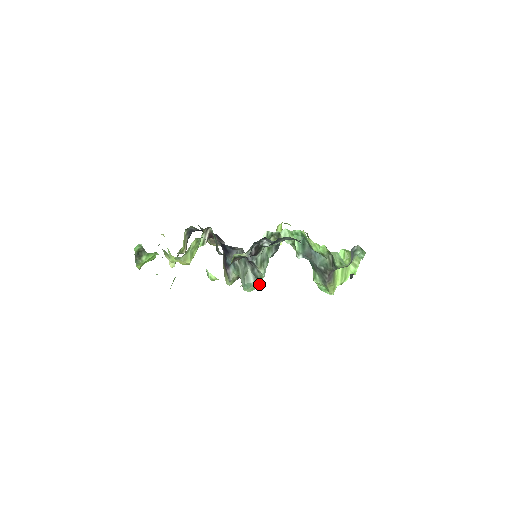
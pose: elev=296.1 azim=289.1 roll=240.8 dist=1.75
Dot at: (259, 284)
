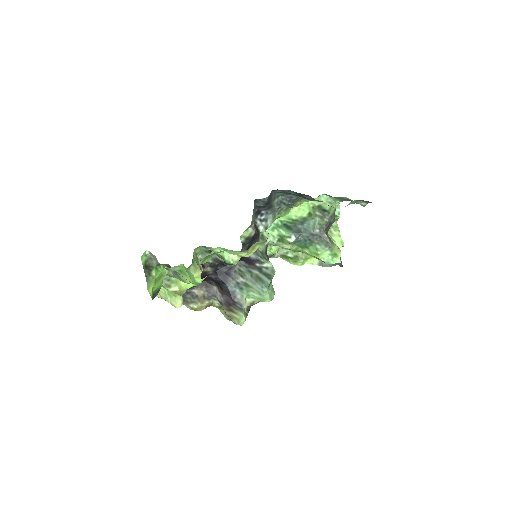
Dot at: (273, 291)
